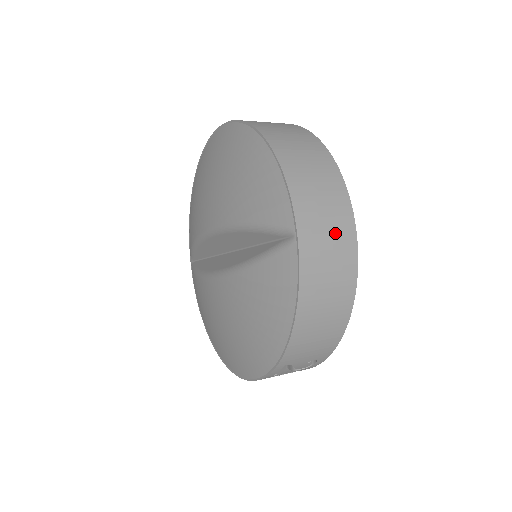
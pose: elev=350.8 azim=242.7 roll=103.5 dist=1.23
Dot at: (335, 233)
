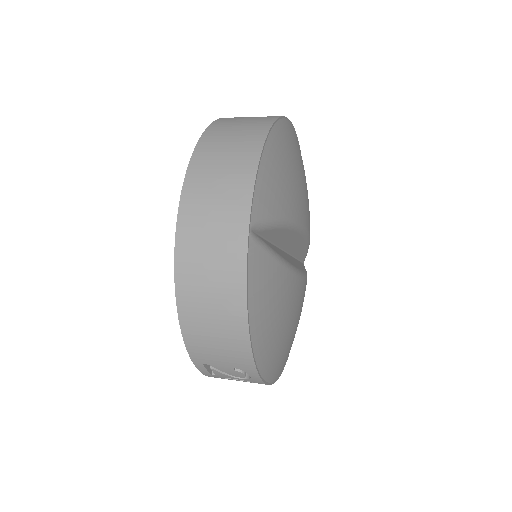
Dot at: (221, 228)
